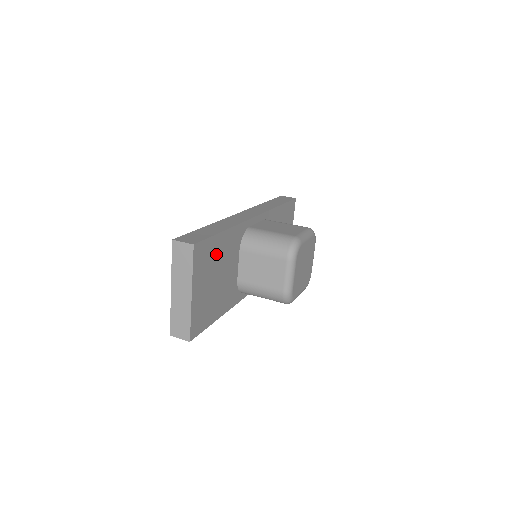
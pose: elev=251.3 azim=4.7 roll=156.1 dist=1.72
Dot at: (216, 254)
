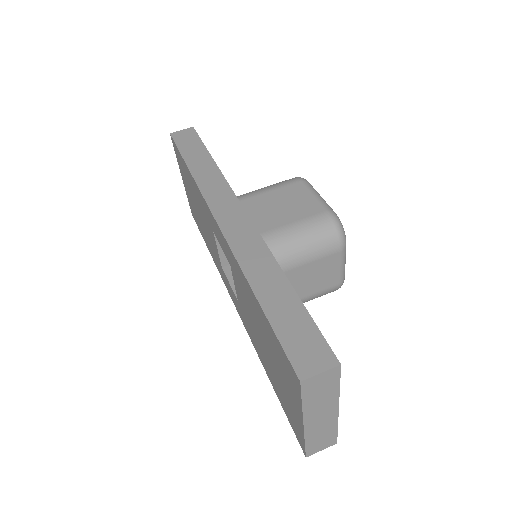
Dot at: occluded
